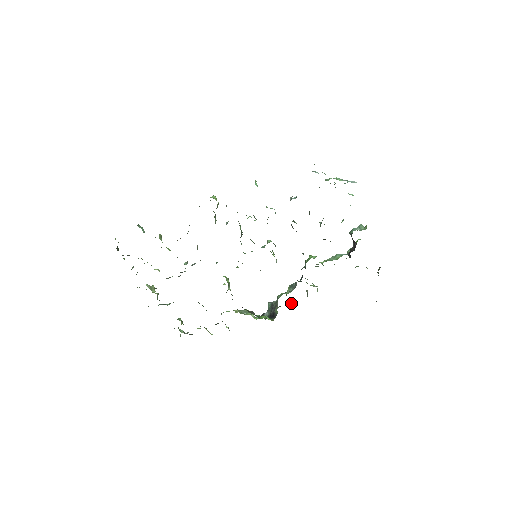
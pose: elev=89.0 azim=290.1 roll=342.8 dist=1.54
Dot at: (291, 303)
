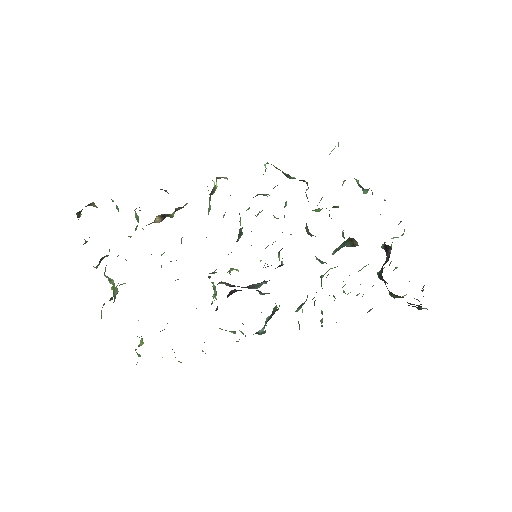
Dot at: occluded
